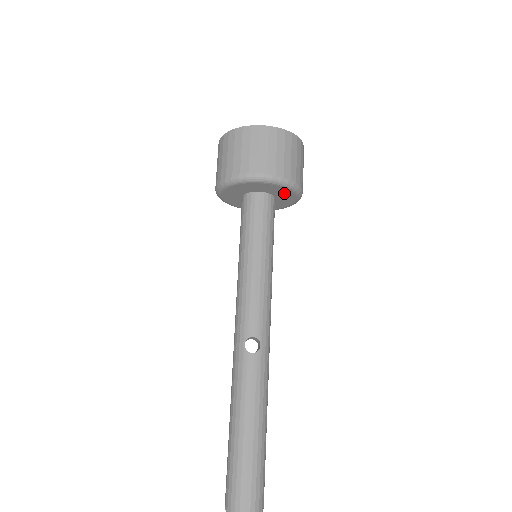
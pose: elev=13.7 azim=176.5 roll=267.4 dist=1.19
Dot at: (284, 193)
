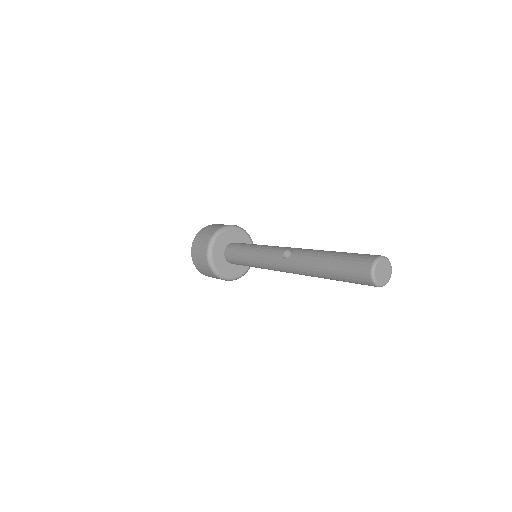
Dot at: (233, 235)
